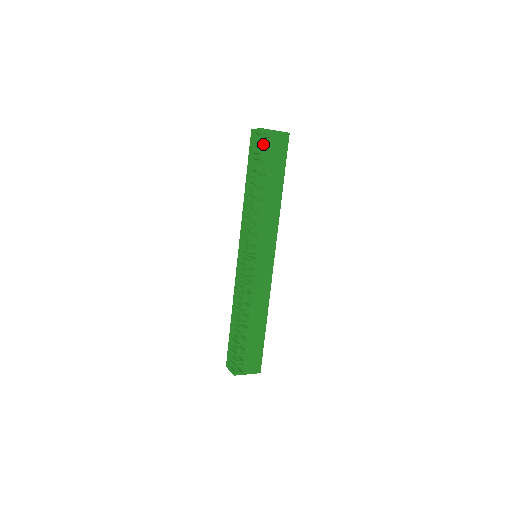
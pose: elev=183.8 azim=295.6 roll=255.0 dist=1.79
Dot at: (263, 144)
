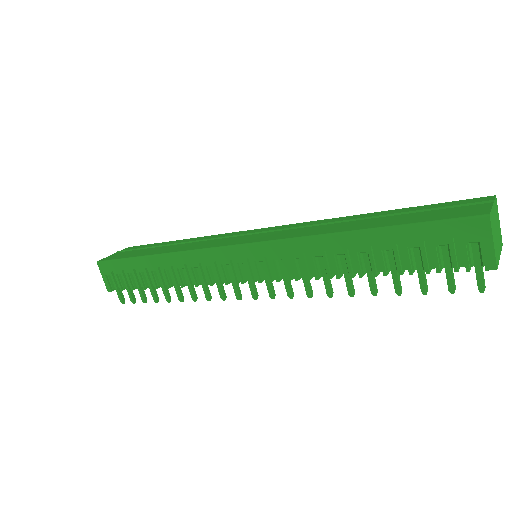
Dot at: occluded
